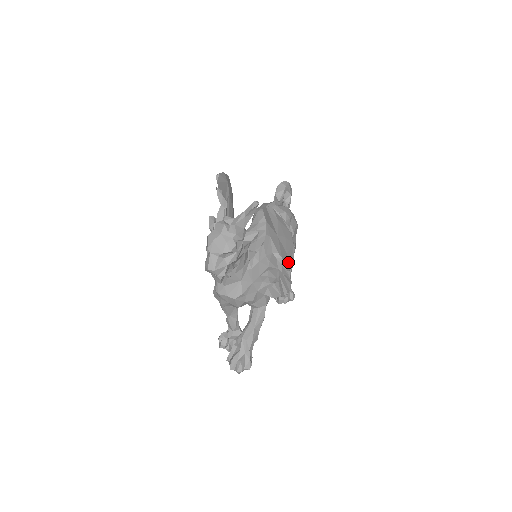
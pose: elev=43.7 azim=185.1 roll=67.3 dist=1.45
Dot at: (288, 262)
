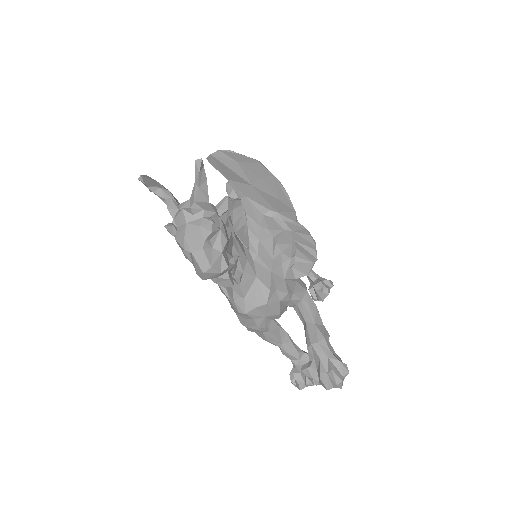
Dot at: (287, 209)
